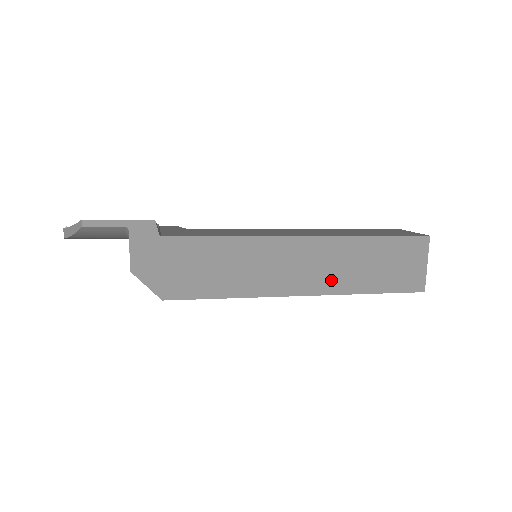
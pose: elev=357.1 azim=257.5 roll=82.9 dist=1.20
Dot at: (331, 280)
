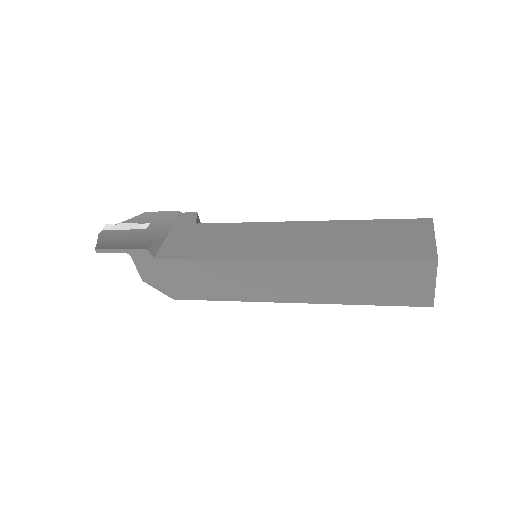
Dot at: (320, 293)
